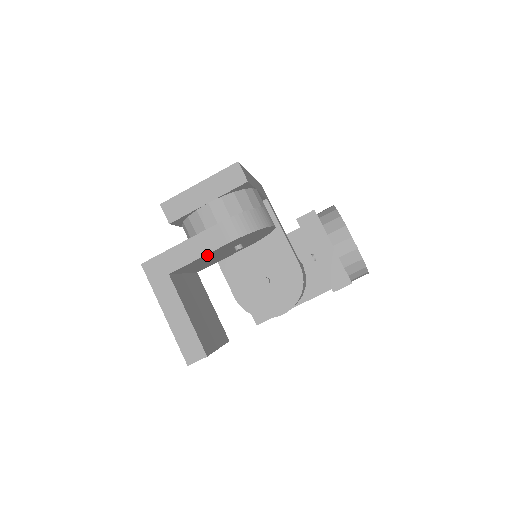
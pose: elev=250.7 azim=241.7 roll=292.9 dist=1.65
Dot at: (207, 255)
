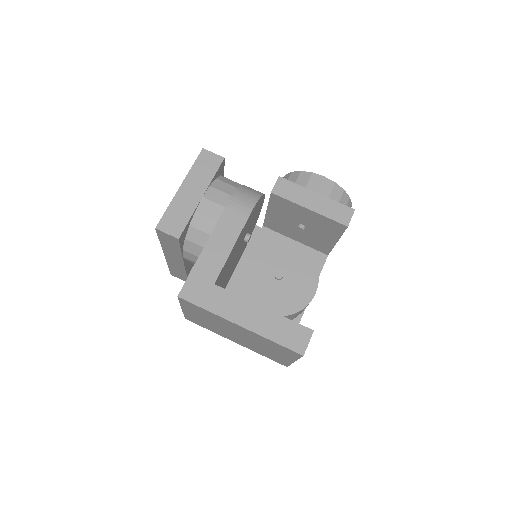
Dot at: (235, 245)
